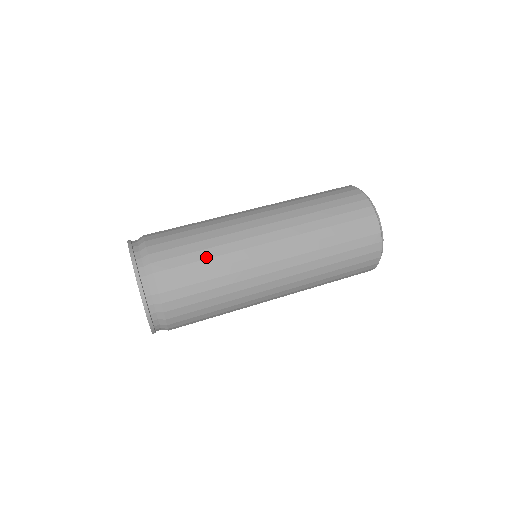
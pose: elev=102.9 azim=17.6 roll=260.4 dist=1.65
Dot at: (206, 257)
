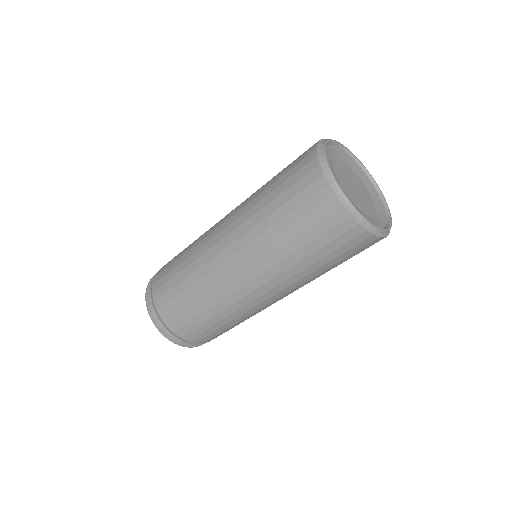
Dot at: (182, 278)
